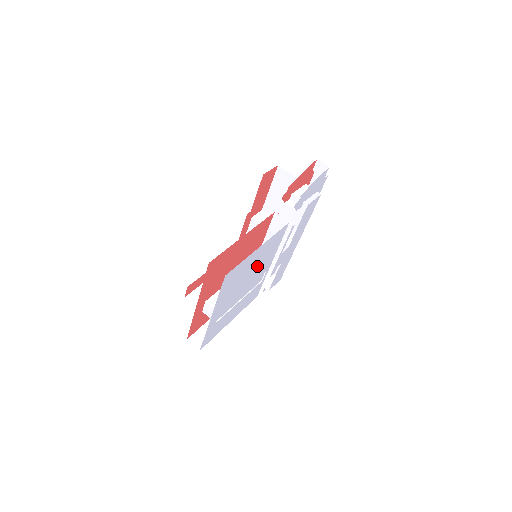
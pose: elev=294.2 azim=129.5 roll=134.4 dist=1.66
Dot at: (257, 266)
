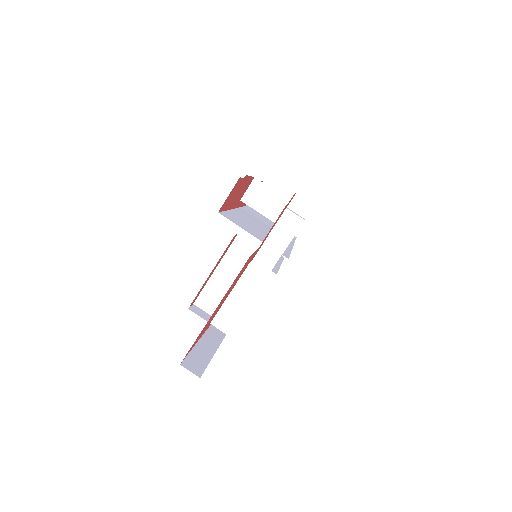
Dot at: occluded
